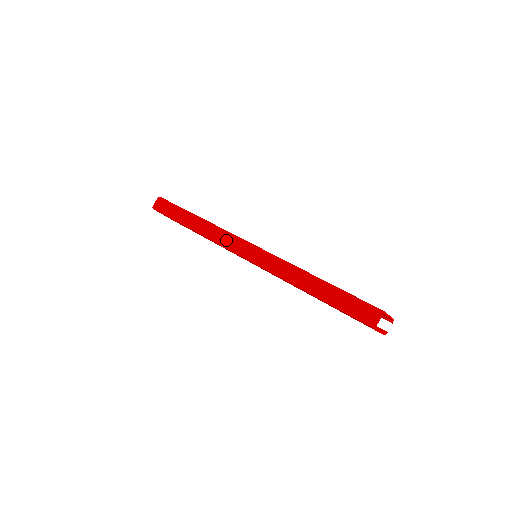
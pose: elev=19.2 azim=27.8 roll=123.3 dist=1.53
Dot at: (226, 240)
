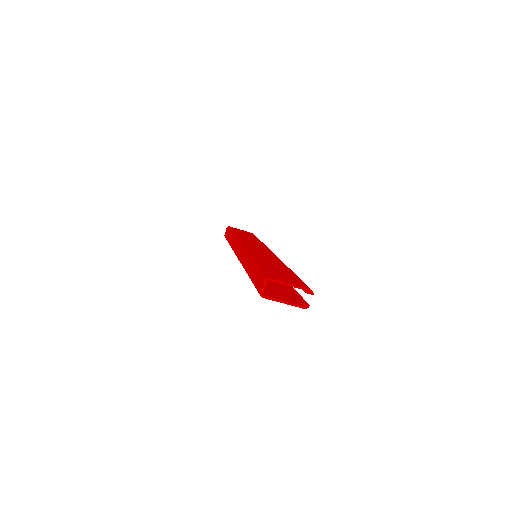
Dot at: (235, 247)
